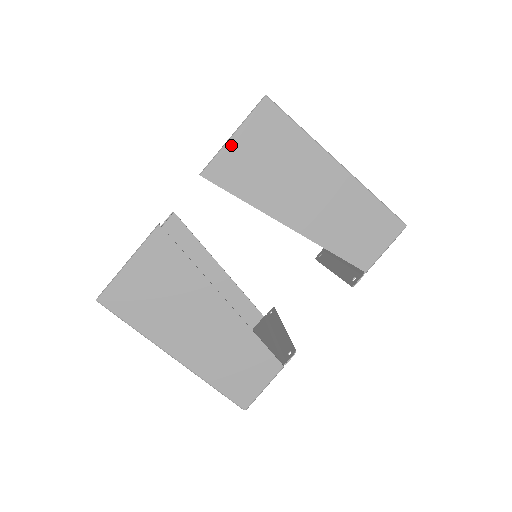
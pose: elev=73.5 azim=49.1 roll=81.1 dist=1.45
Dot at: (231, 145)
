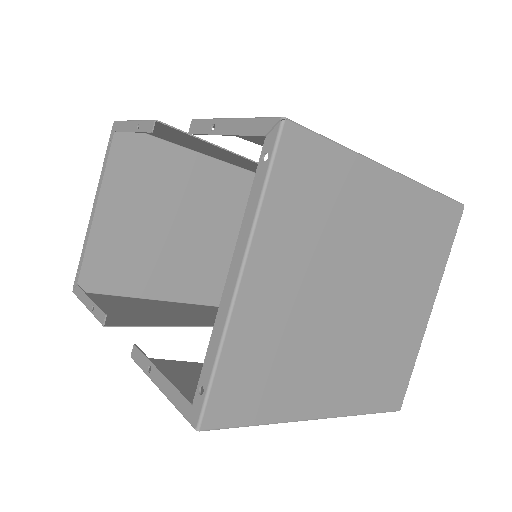
Dot at: occluded
